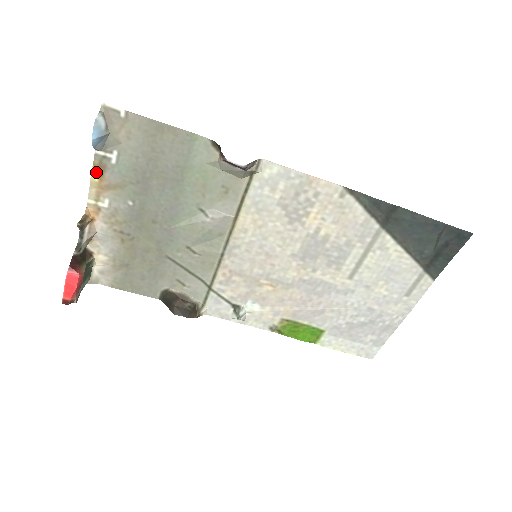
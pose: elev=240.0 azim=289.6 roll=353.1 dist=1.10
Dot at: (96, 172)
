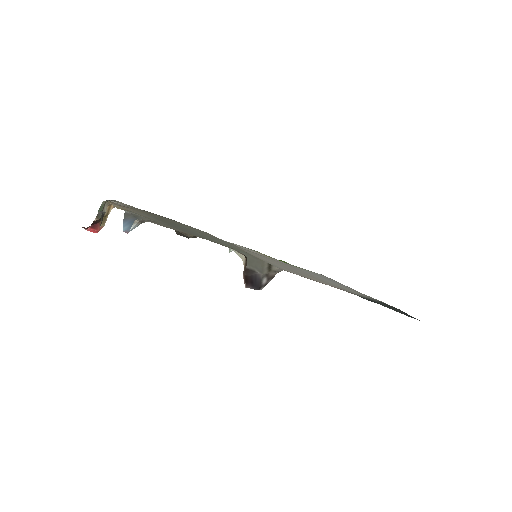
Dot at: occluded
